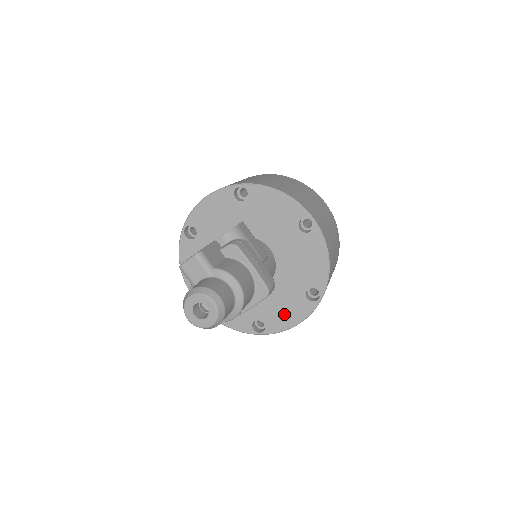
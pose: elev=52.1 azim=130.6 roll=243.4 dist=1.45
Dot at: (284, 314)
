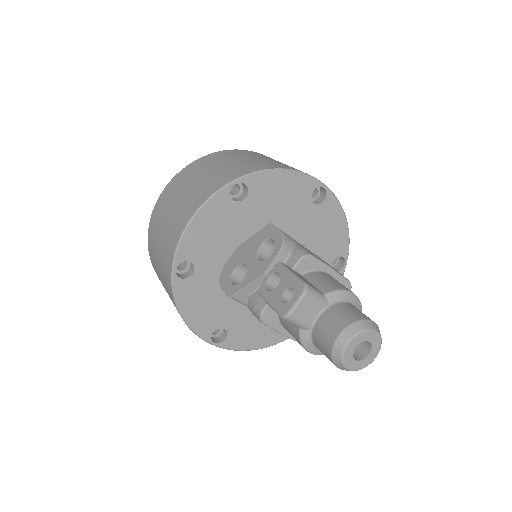
Dot at: occluded
